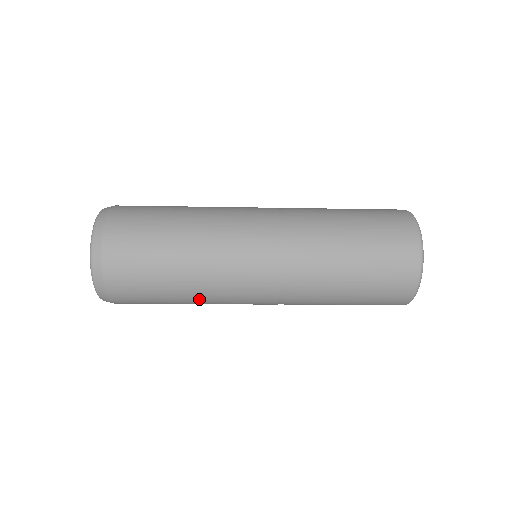
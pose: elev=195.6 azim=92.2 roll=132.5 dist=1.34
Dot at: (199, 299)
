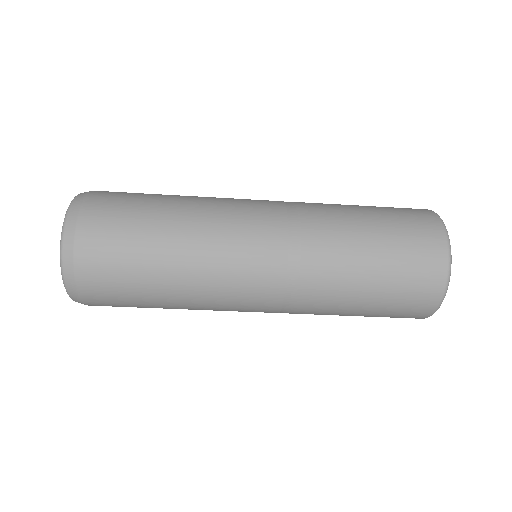
Dot at: (189, 308)
